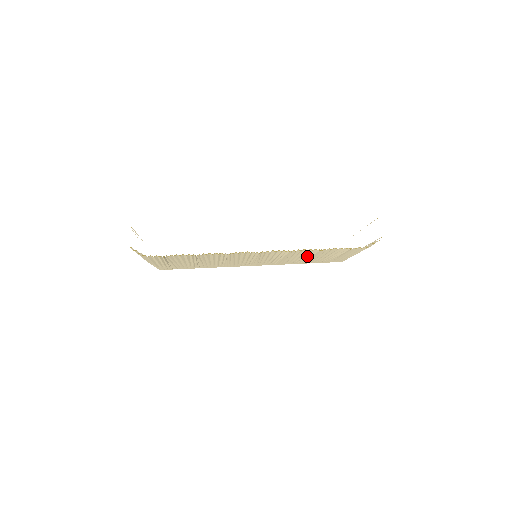
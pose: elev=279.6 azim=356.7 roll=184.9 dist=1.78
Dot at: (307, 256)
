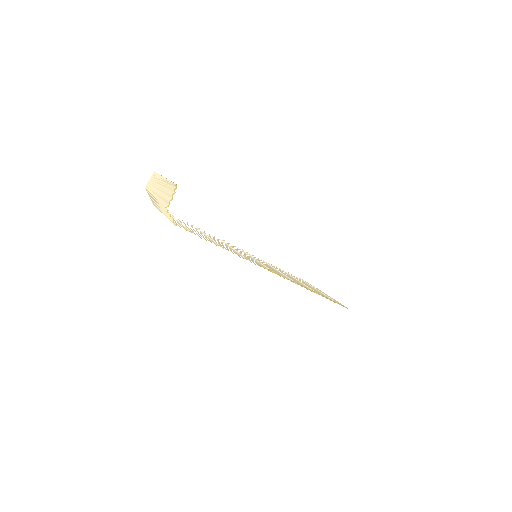
Dot at: occluded
